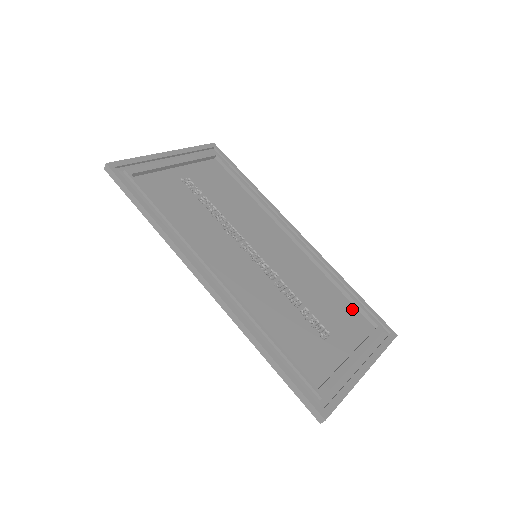
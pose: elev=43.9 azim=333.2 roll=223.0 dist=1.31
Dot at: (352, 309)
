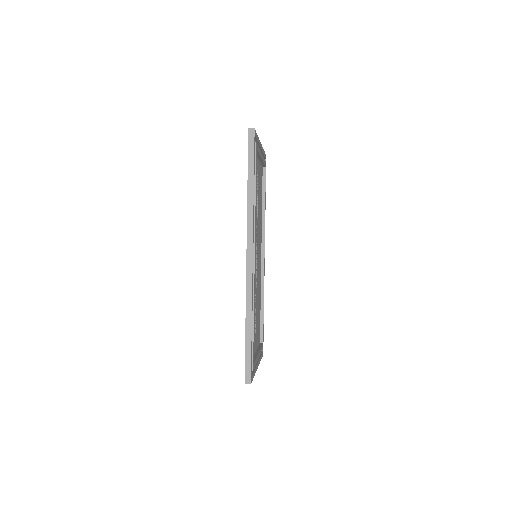
Dot at: (260, 324)
